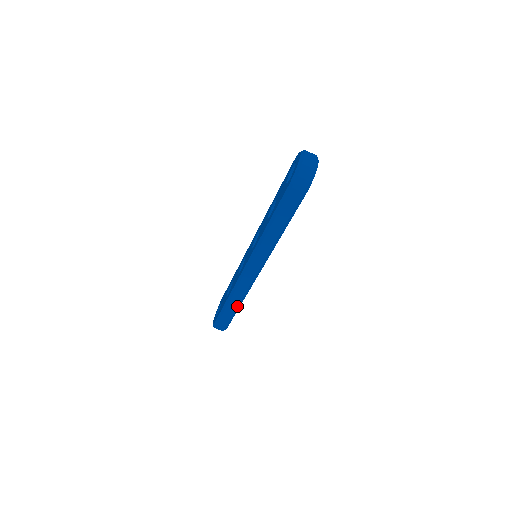
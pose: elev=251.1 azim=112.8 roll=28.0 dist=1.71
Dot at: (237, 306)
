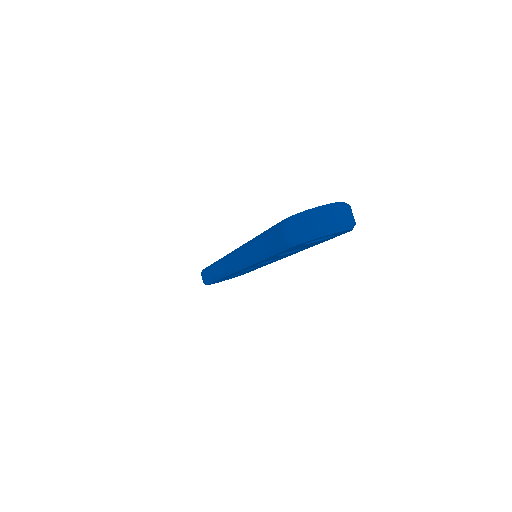
Dot at: (215, 277)
